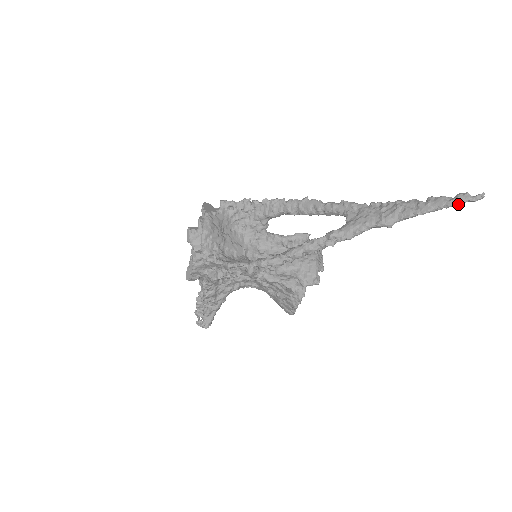
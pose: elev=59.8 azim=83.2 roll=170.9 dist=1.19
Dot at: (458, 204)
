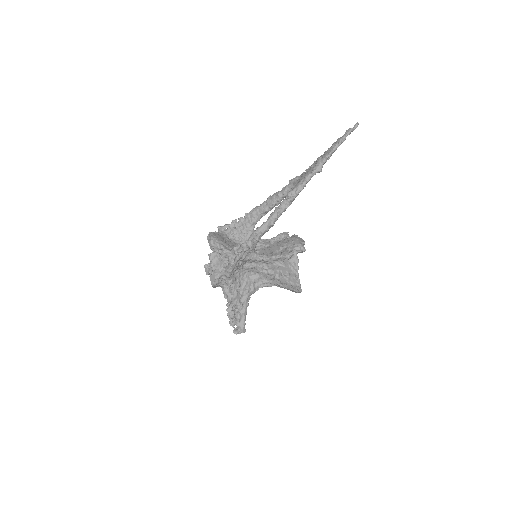
Dot at: (347, 135)
